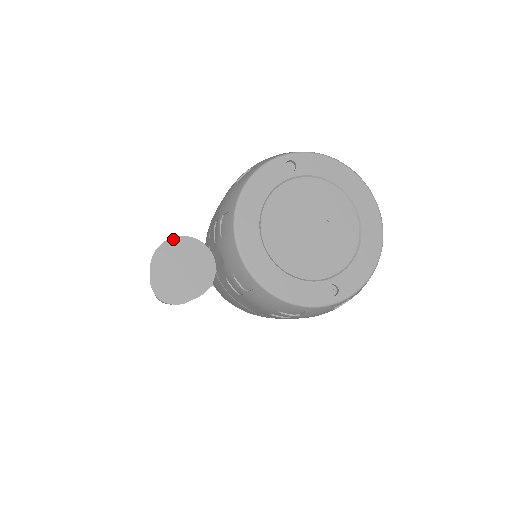
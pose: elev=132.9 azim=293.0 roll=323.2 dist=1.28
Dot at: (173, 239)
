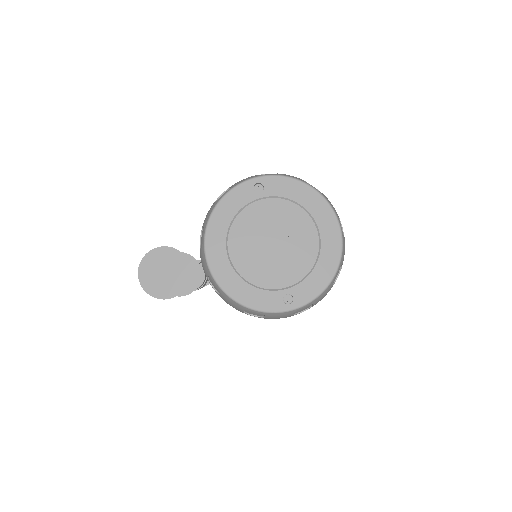
Dot at: (157, 249)
